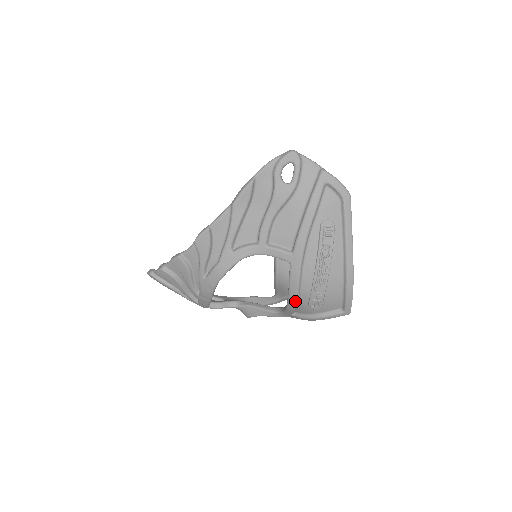
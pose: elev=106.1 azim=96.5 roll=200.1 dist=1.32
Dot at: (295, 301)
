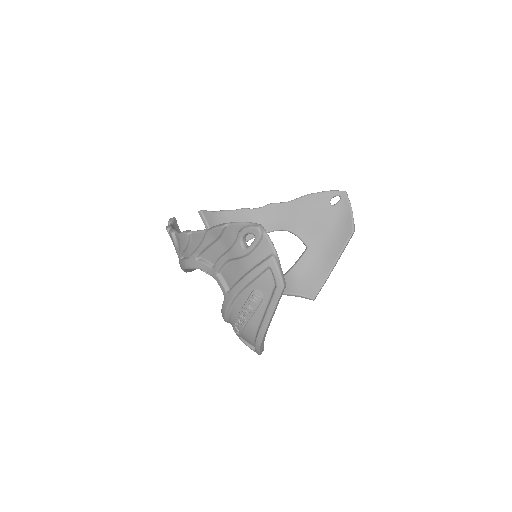
Dot at: (224, 320)
